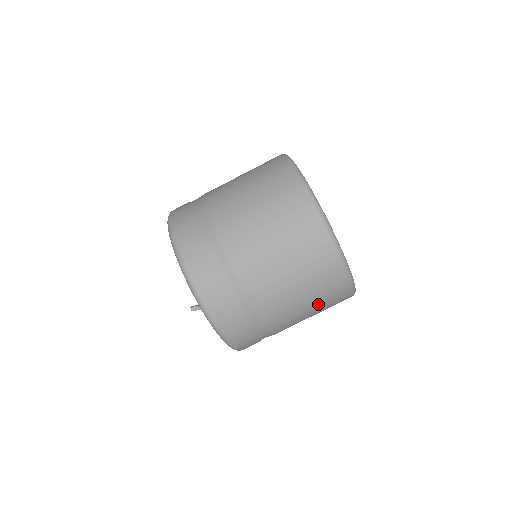
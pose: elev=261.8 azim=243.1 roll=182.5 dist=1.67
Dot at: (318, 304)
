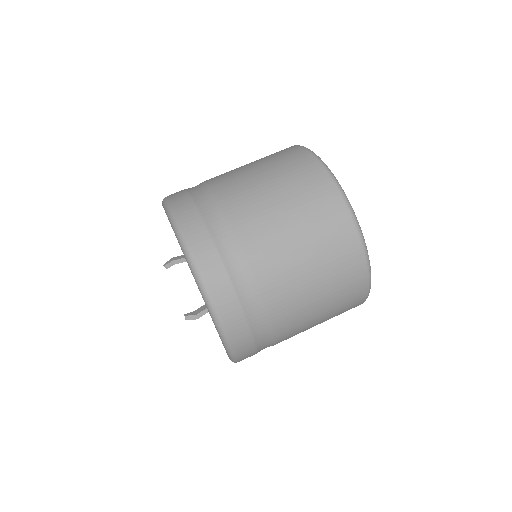
Dot at: occluded
